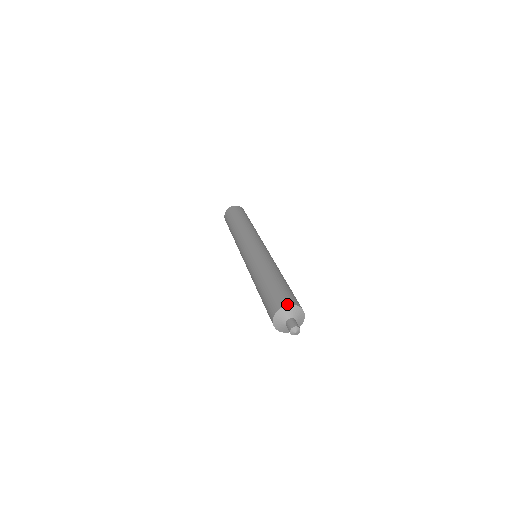
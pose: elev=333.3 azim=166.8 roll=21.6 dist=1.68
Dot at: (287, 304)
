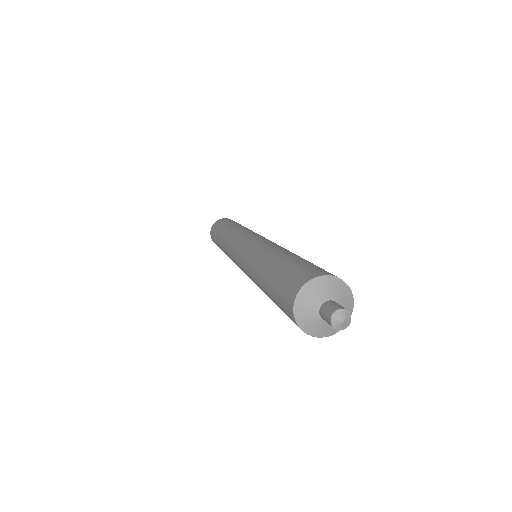
Dot at: (319, 274)
